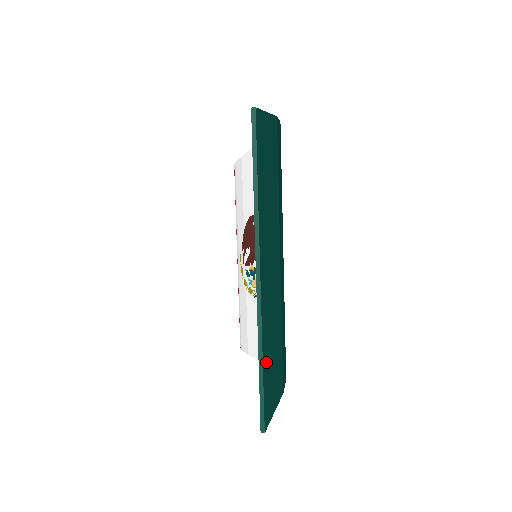
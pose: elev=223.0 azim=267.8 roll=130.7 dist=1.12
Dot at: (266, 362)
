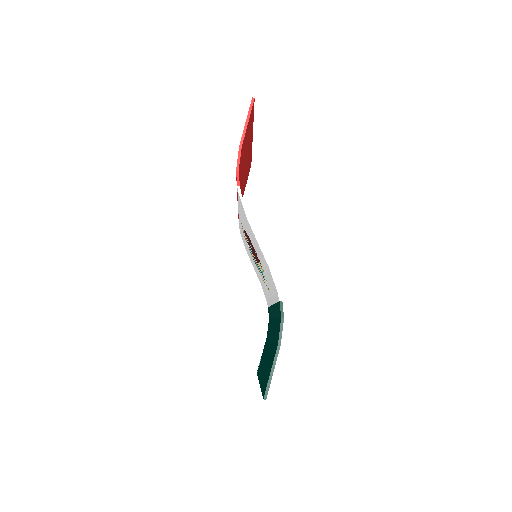
Dot at: occluded
